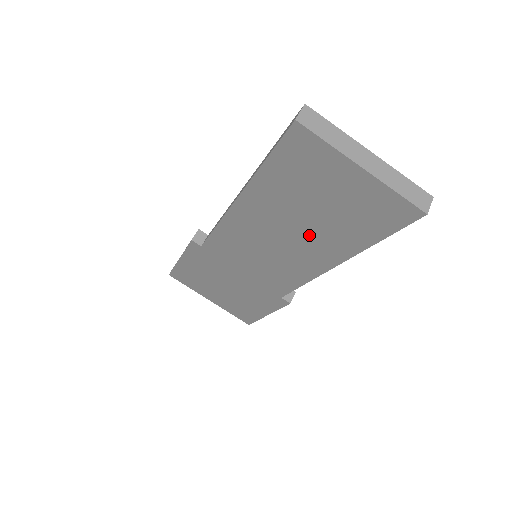
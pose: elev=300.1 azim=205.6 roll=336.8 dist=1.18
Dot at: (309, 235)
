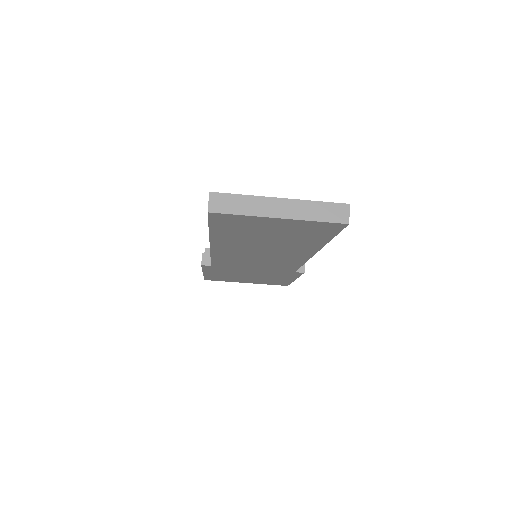
Dot at: (279, 247)
